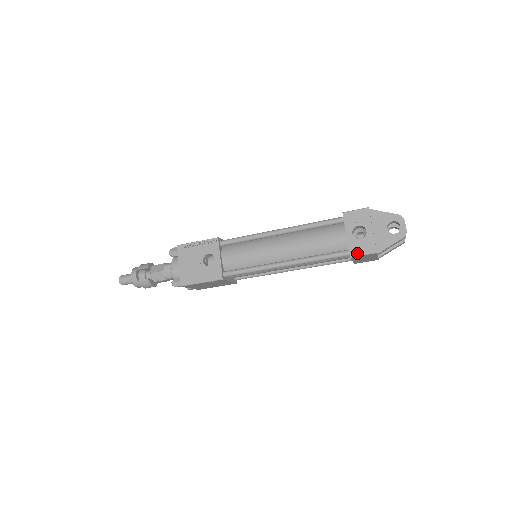
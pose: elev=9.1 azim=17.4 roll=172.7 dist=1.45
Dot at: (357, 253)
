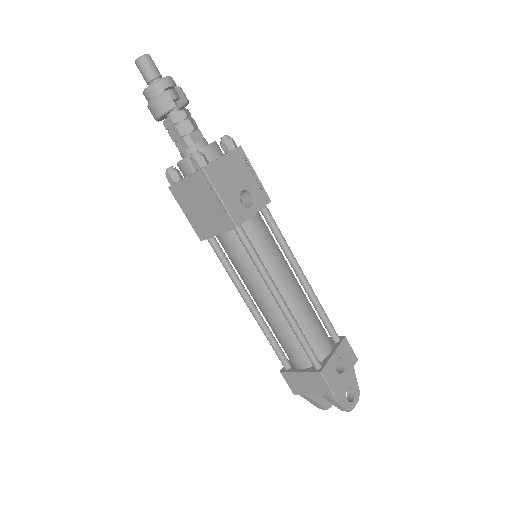
Dot at: (327, 376)
